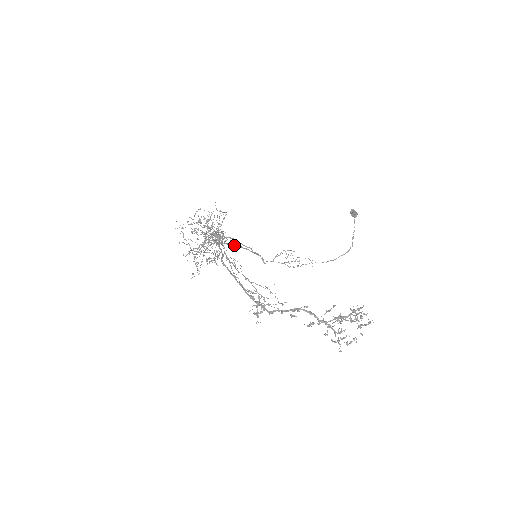
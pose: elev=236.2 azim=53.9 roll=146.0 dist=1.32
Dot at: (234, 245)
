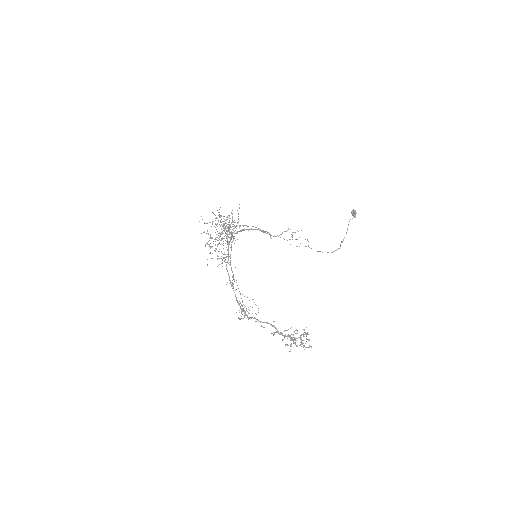
Dot at: occluded
